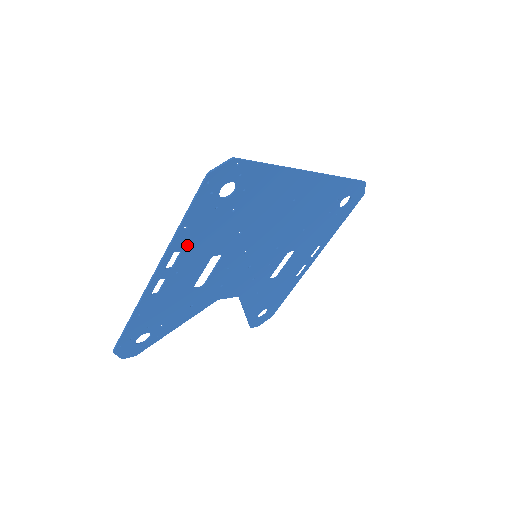
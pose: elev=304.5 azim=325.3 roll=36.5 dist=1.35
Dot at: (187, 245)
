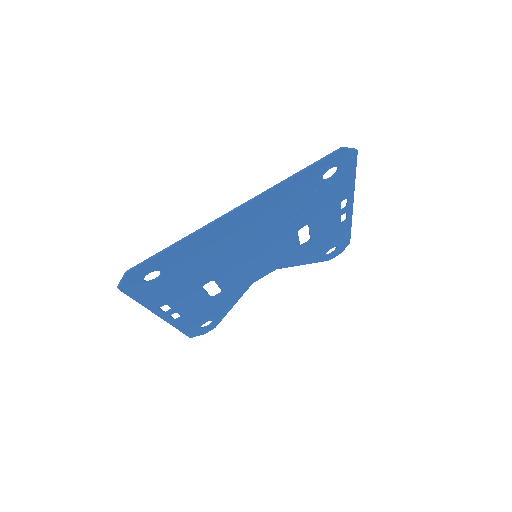
Dot at: (165, 301)
